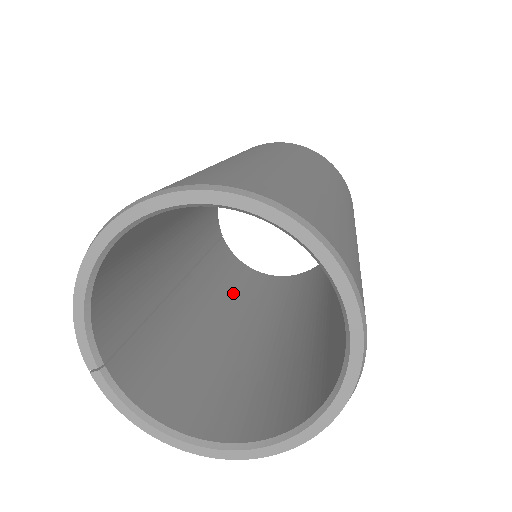
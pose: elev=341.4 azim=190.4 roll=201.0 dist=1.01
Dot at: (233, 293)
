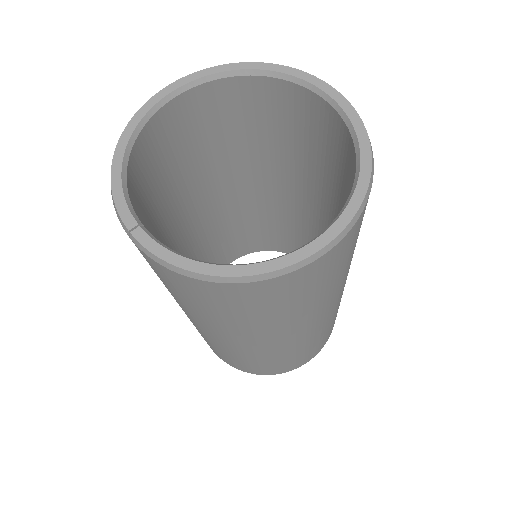
Dot at: occluded
